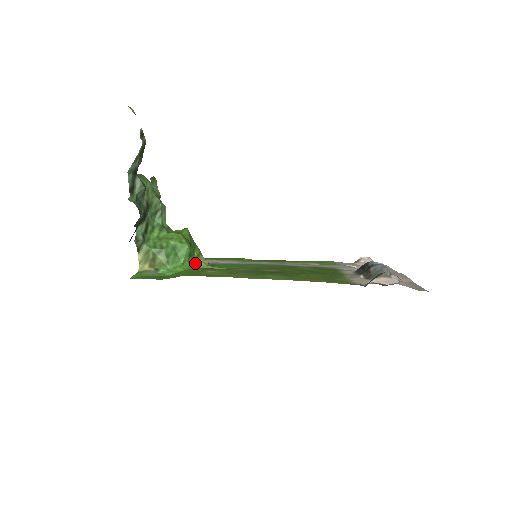
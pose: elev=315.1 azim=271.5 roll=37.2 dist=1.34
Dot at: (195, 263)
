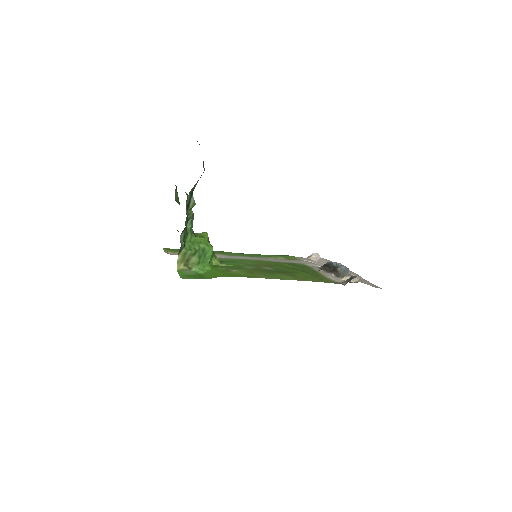
Dot at: occluded
